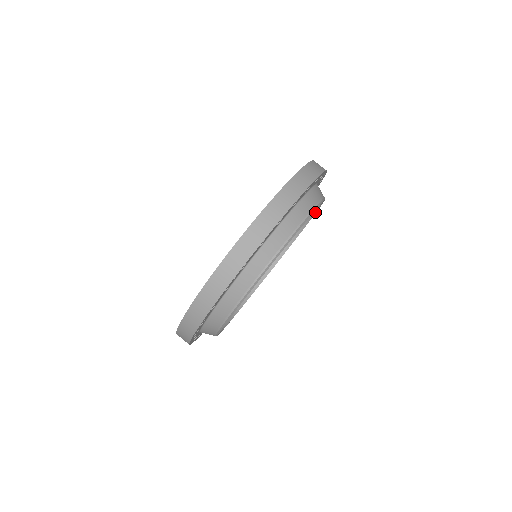
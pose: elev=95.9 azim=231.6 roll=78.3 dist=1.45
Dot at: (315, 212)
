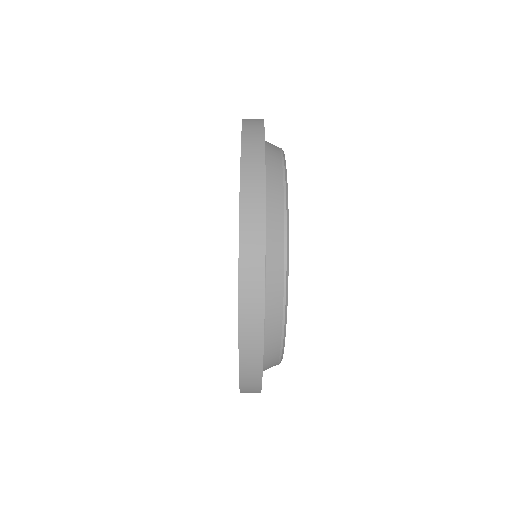
Dot at: occluded
